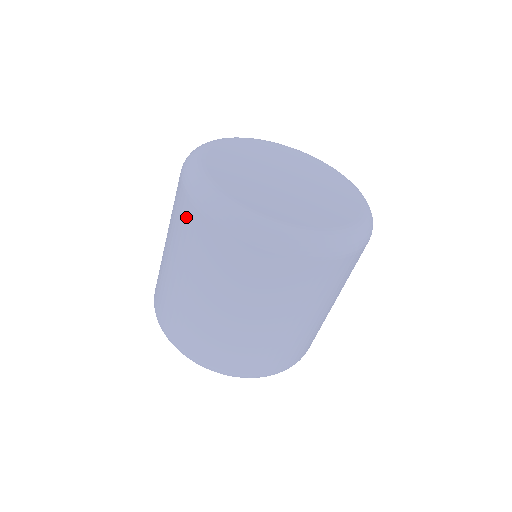
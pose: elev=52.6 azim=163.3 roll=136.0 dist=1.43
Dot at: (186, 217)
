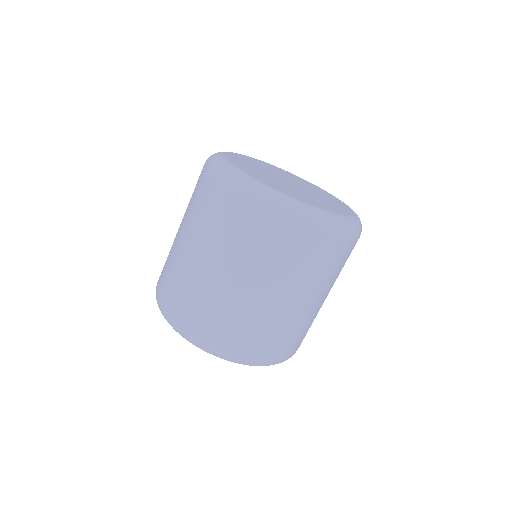
Dot at: (202, 187)
